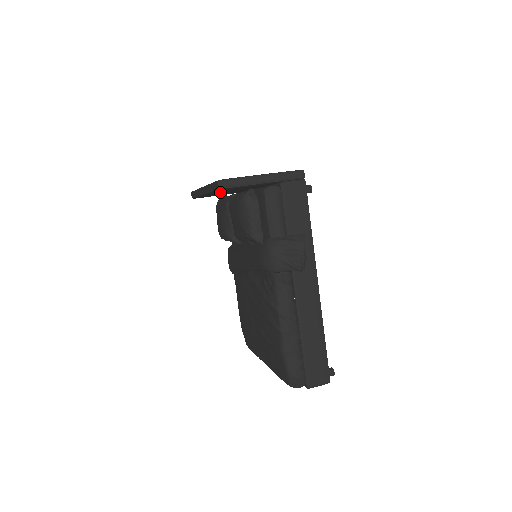
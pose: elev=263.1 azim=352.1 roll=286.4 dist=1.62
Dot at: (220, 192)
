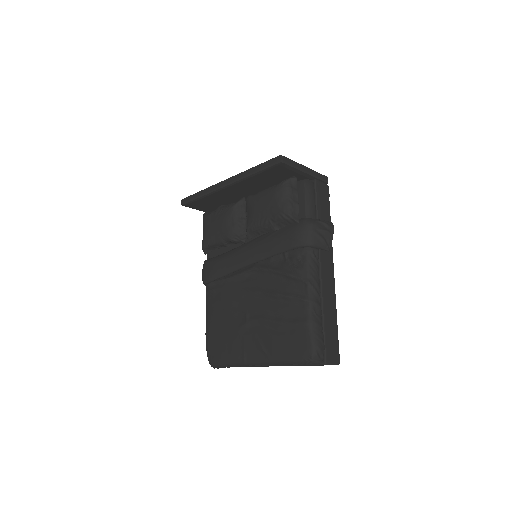
Dot at: (252, 181)
